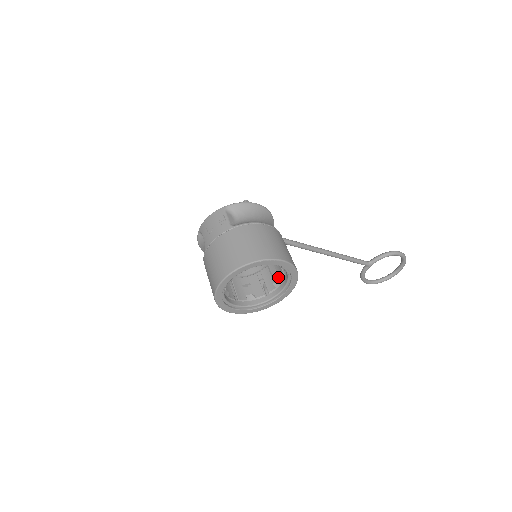
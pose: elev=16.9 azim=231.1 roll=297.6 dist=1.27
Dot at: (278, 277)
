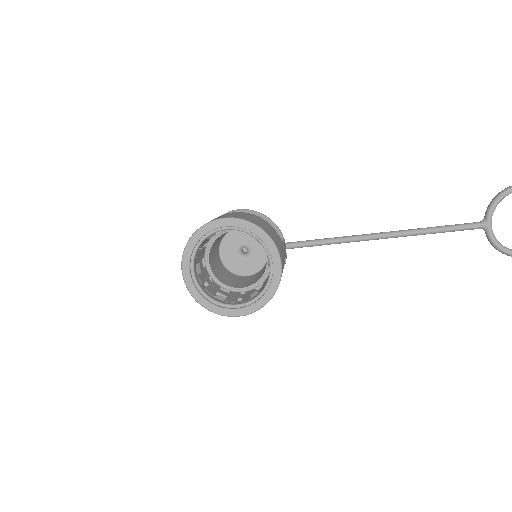
Dot at: occluded
